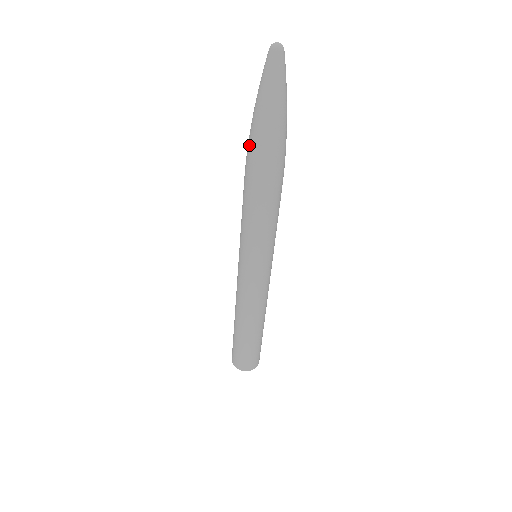
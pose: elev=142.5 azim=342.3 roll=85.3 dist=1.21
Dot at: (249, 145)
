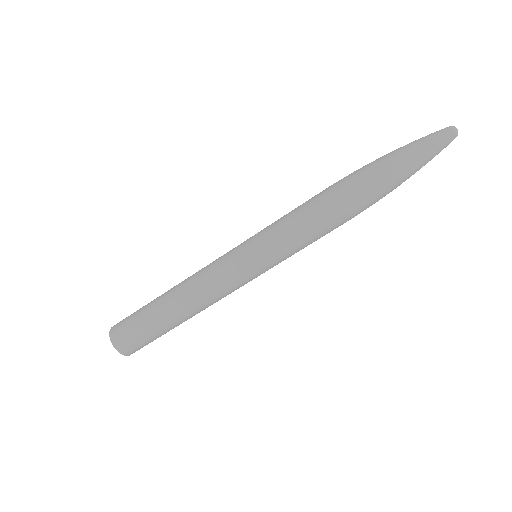
Dot at: (365, 171)
